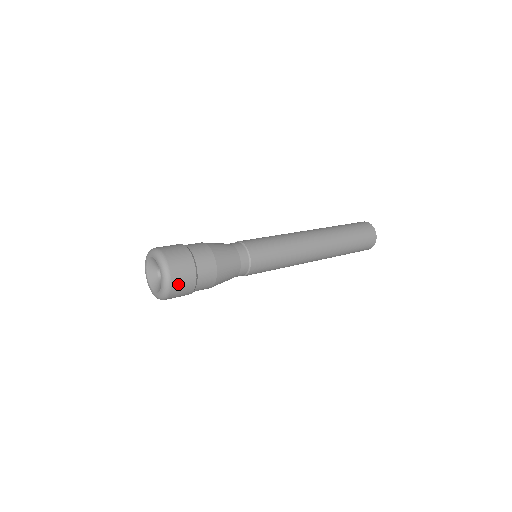
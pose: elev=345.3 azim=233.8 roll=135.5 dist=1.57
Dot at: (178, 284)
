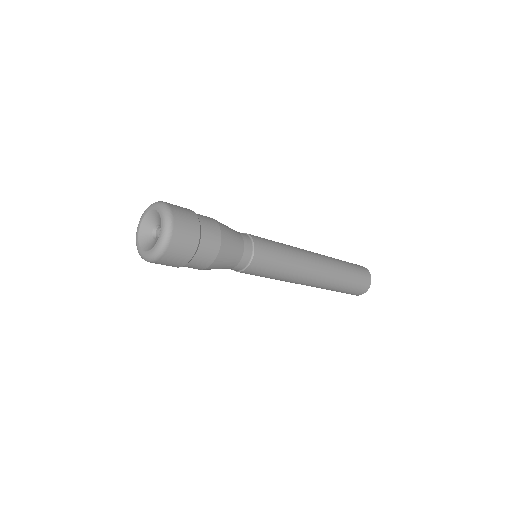
Dot at: (177, 208)
